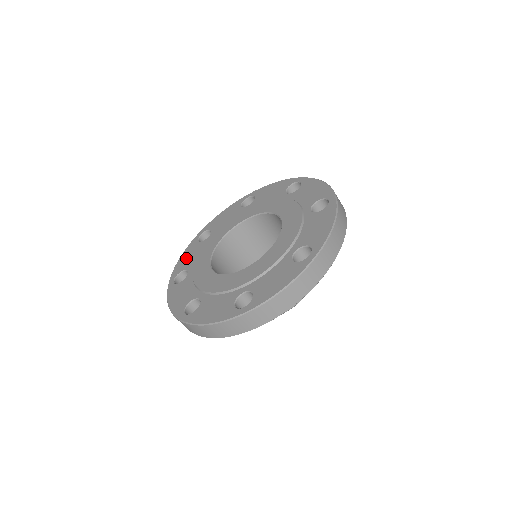
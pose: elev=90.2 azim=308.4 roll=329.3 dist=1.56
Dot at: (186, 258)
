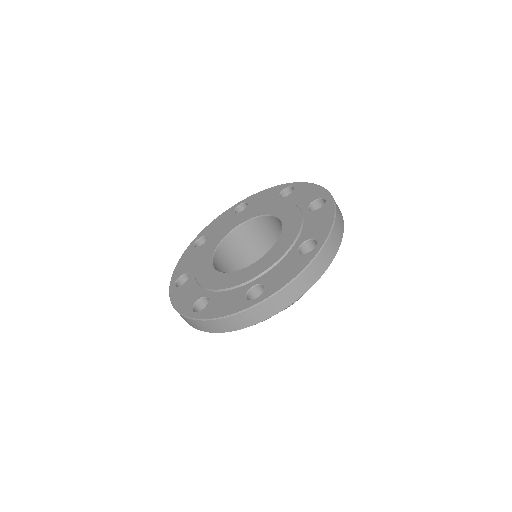
Dot at: (184, 298)
